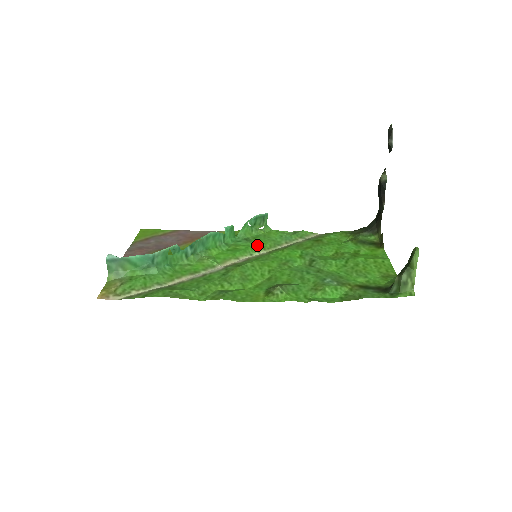
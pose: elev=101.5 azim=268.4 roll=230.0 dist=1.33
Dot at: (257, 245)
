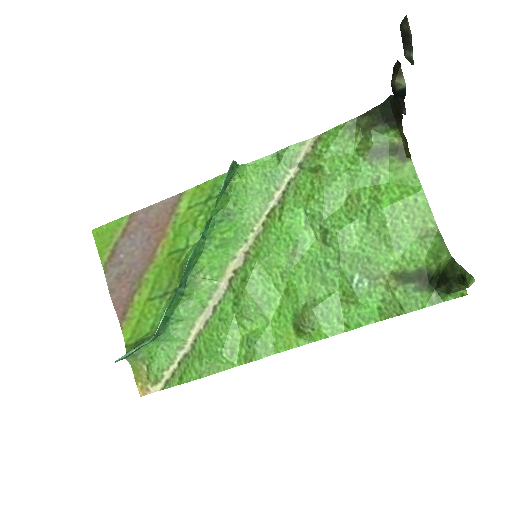
Dot at: (245, 220)
